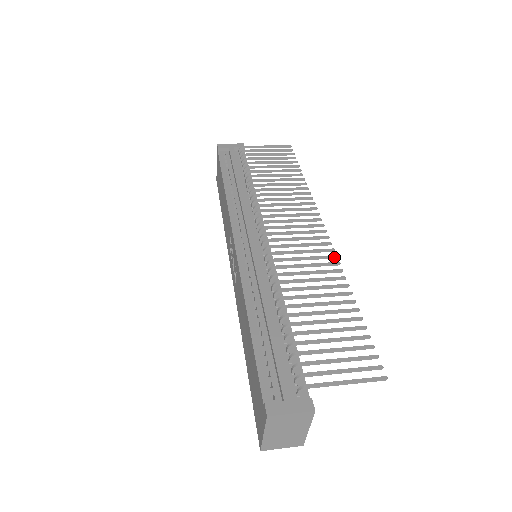
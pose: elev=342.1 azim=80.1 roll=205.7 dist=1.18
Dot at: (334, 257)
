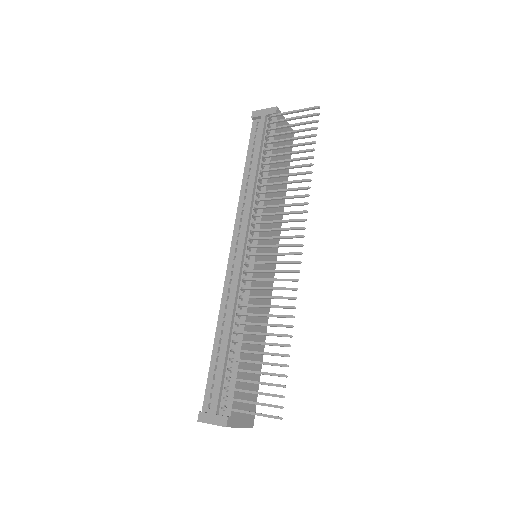
Dot at: (295, 281)
